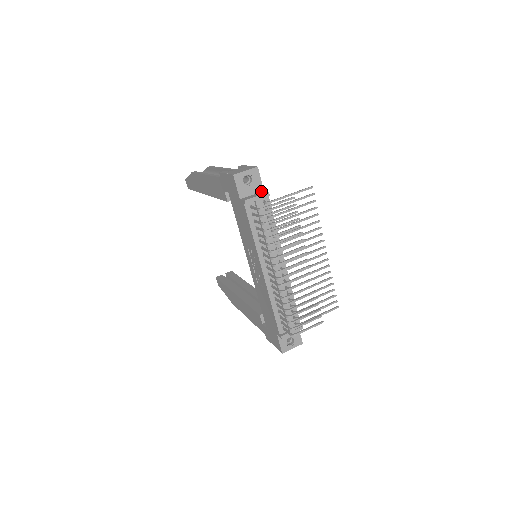
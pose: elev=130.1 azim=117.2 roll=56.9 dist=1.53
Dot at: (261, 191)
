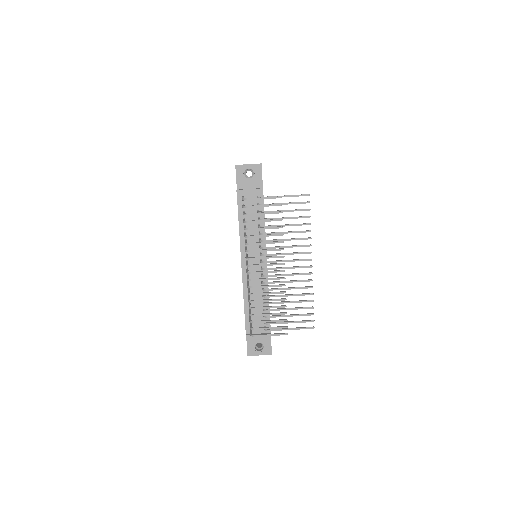
Dot at: (260, 187)
